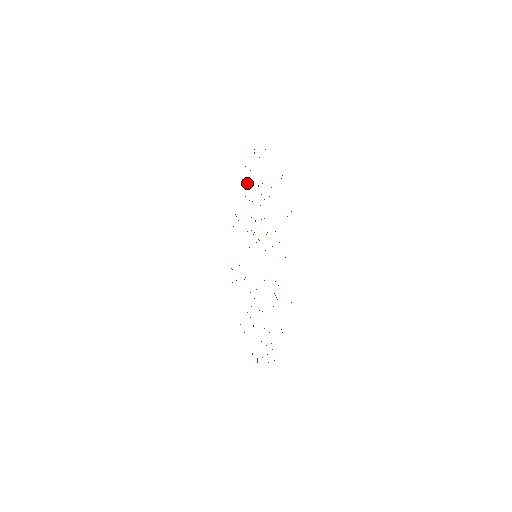
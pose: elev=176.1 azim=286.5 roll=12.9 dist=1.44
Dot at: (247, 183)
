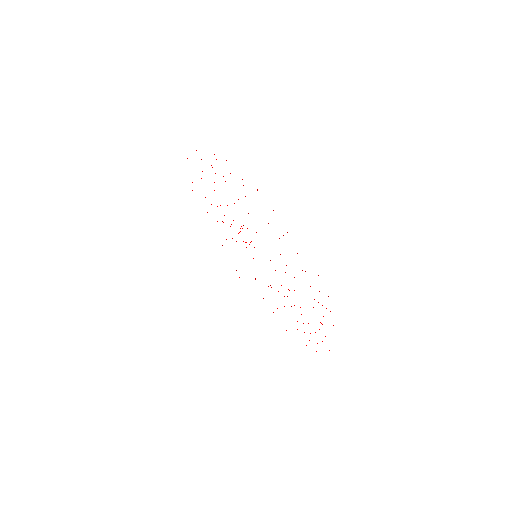
Dot at: occluded
